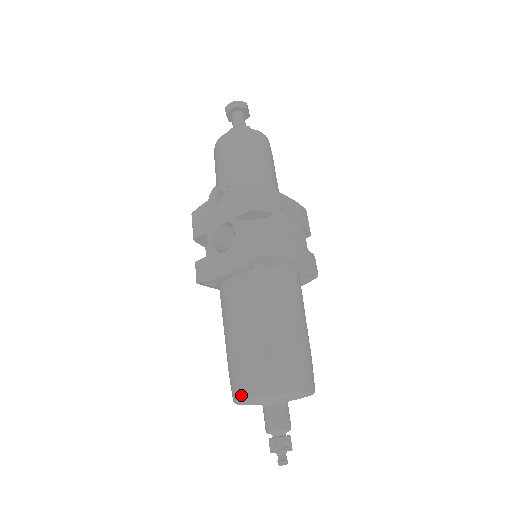
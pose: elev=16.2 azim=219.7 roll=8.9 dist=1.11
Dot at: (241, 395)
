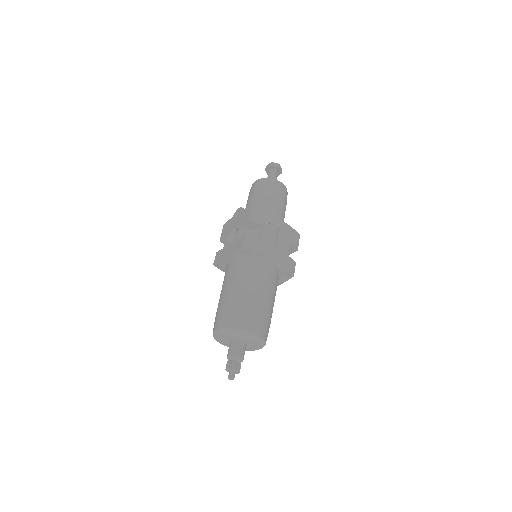
Dot at: (215, 328)
